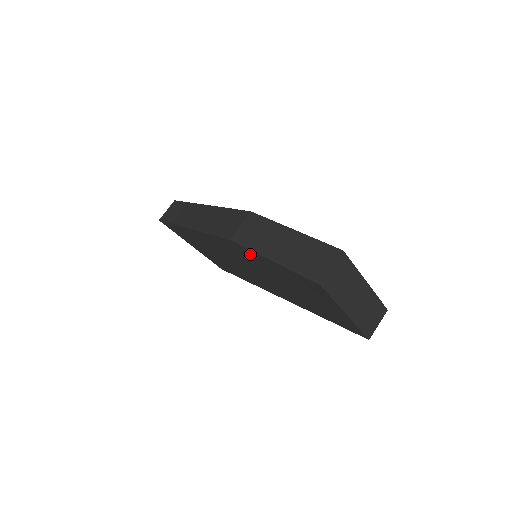
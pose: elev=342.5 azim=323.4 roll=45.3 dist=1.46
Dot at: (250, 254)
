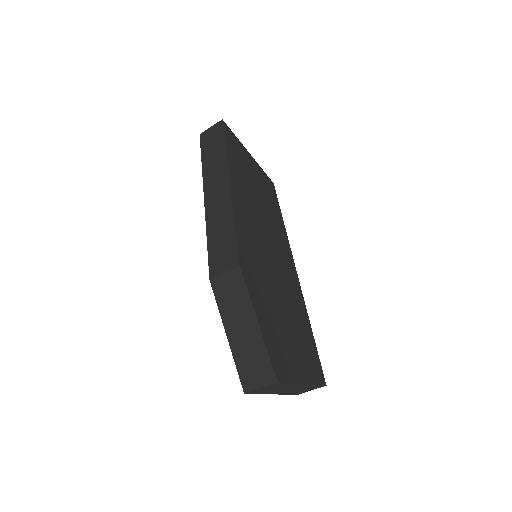
Dot at: occluded
